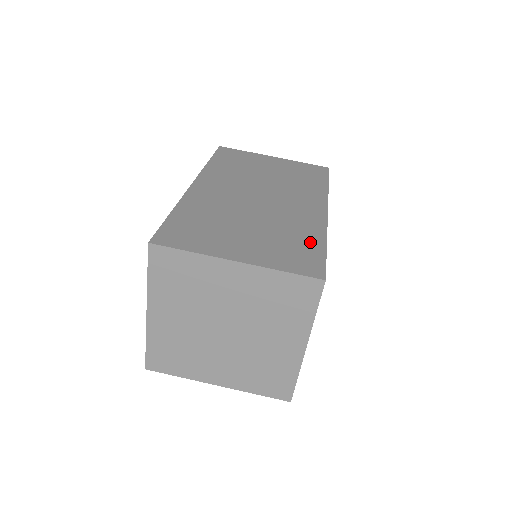
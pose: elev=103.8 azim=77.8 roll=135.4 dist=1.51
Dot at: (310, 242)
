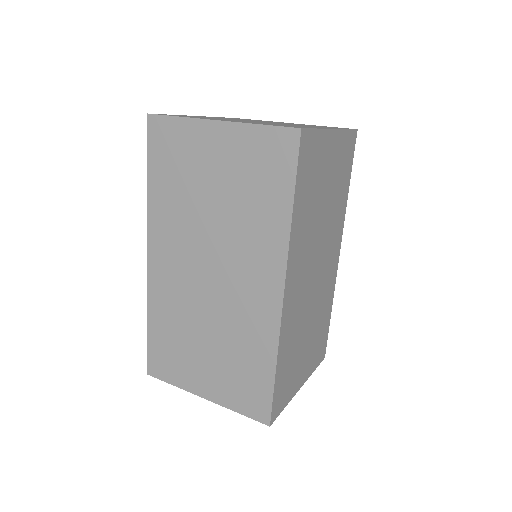
Dot at: occluded
